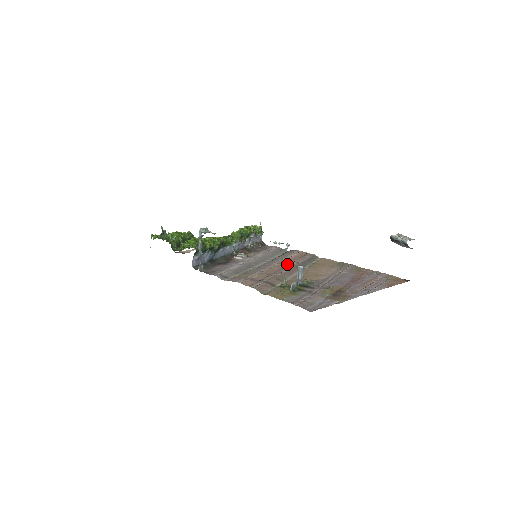
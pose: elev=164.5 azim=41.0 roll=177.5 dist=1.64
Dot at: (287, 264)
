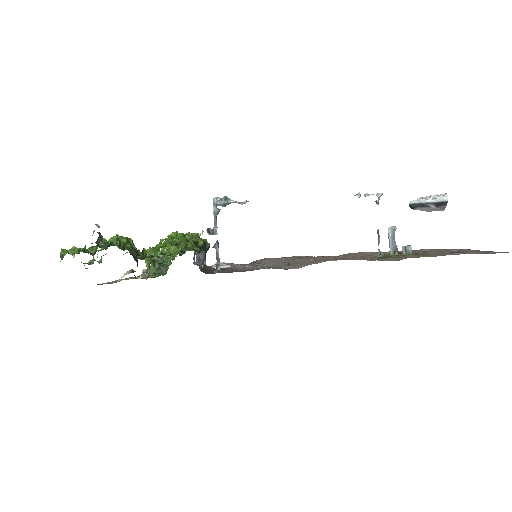
Dot at: occluded
